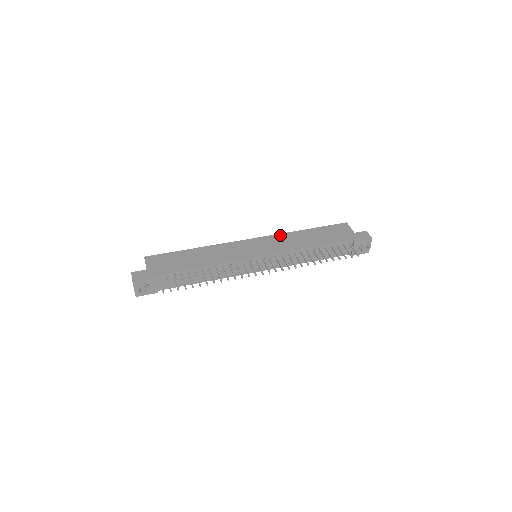
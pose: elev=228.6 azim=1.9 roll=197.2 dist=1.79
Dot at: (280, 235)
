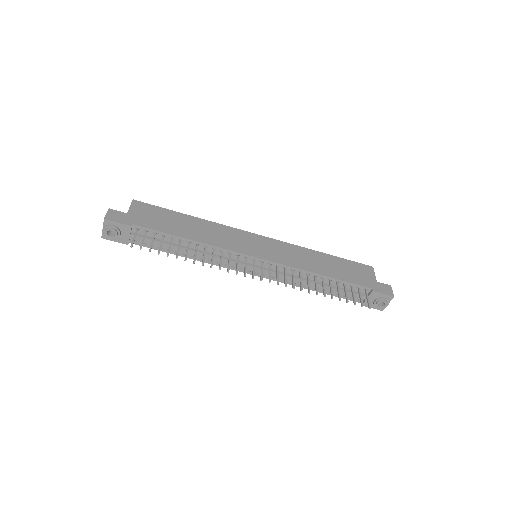
Dot at: (293, 246)
